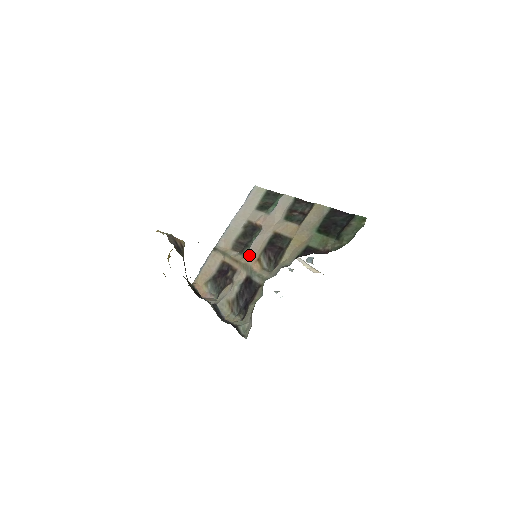
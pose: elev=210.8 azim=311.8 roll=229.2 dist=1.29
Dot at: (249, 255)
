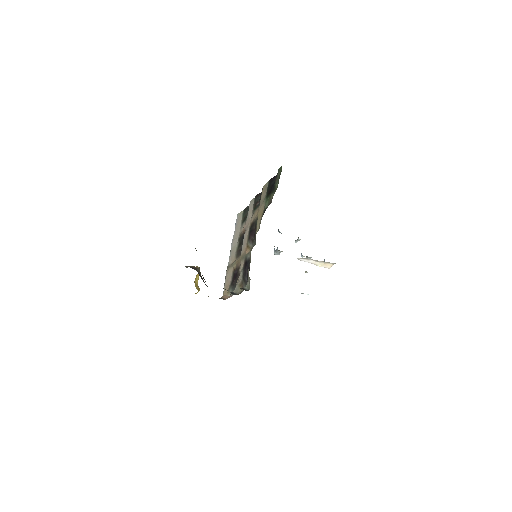
Dot at: (243, 250)
